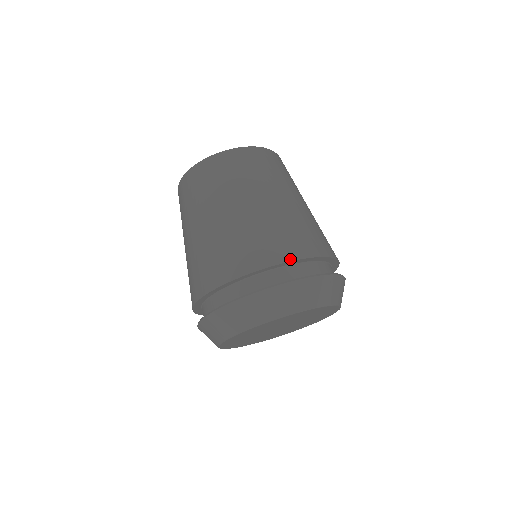
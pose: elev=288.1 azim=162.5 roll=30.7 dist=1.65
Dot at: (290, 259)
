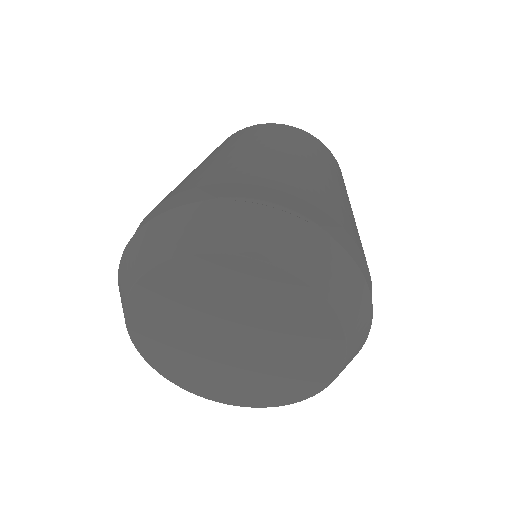
Dot at: (181, 191)
